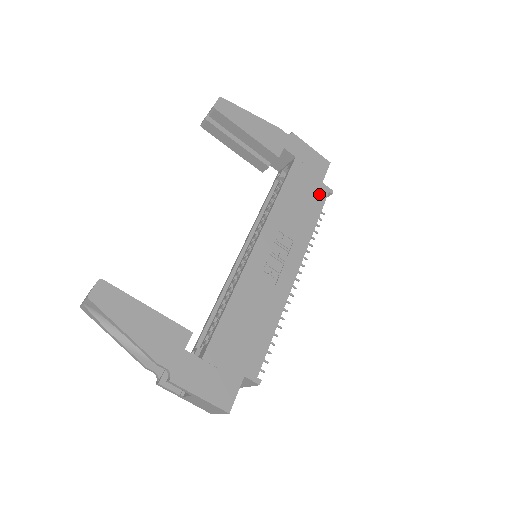
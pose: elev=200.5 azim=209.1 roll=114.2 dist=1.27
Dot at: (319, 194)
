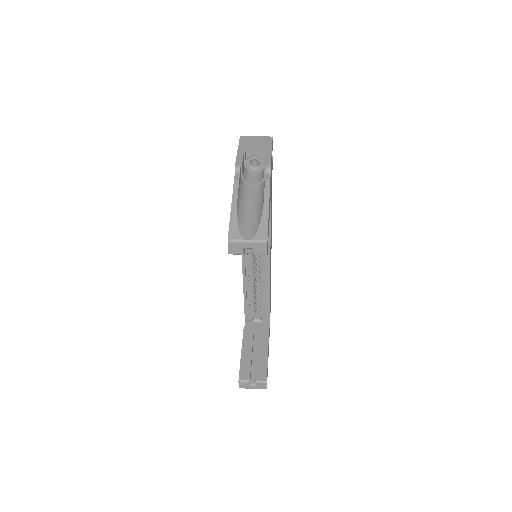
Dot at: occluded
